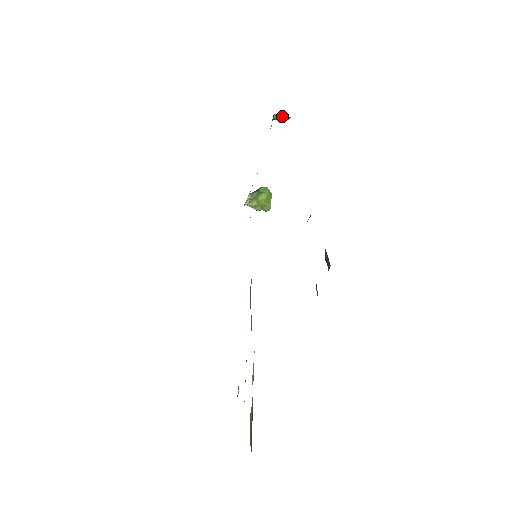
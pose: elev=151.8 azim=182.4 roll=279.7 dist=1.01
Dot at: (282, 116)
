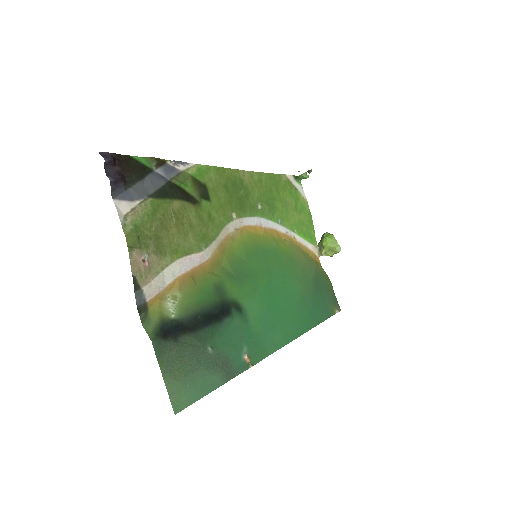
Dot at: (305, 173)
